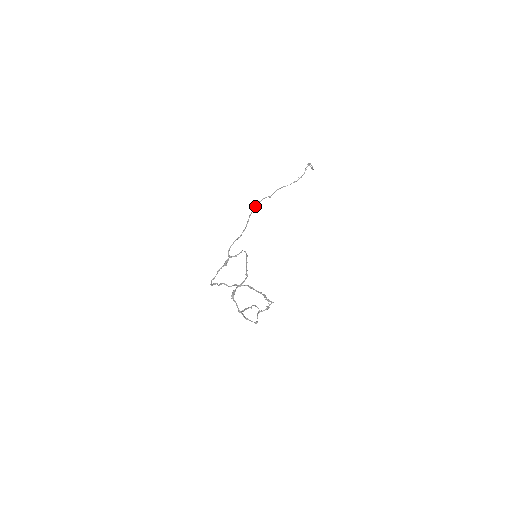
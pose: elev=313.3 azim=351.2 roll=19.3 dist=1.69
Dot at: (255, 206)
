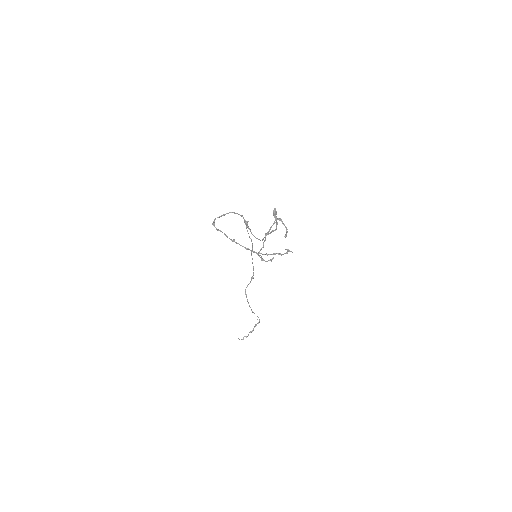
Dot at: (252, 259)
